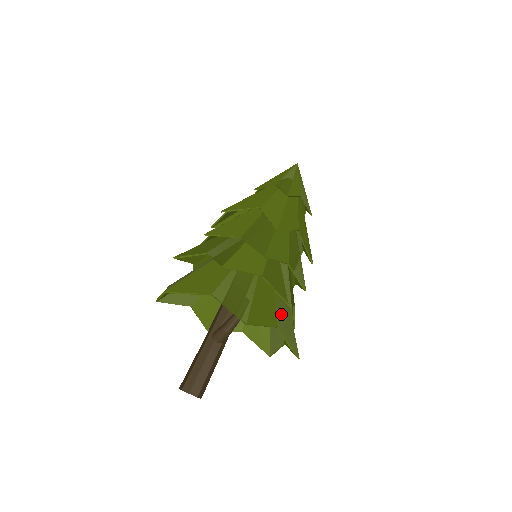
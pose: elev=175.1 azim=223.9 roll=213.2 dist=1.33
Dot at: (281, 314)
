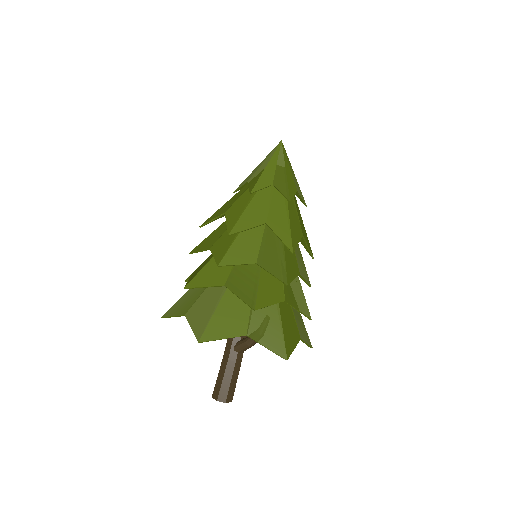
Dot at: (298, 321)
